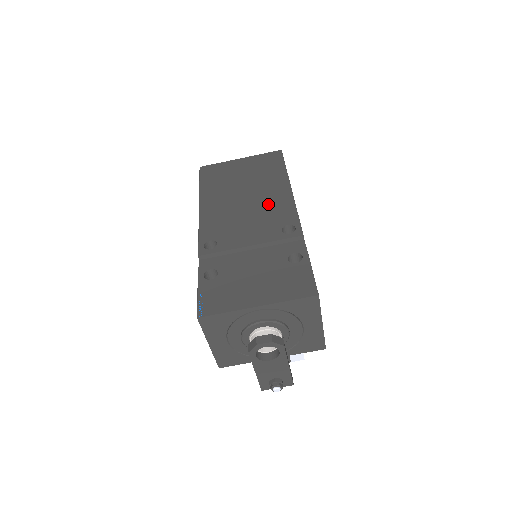
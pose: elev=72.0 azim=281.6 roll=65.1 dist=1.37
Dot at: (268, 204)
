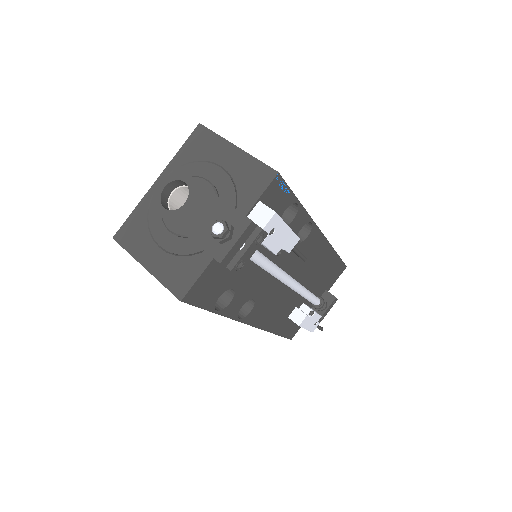
Dot at: occluded
